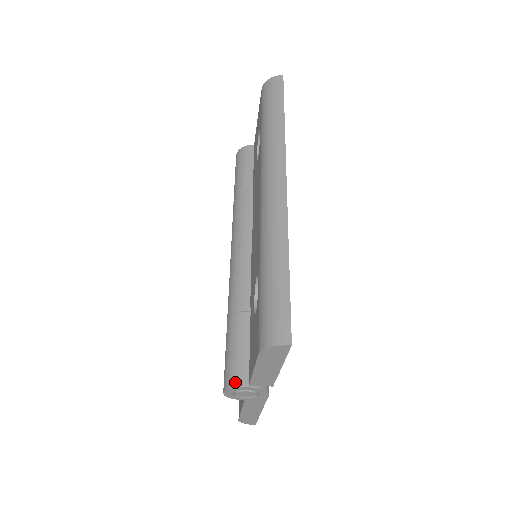
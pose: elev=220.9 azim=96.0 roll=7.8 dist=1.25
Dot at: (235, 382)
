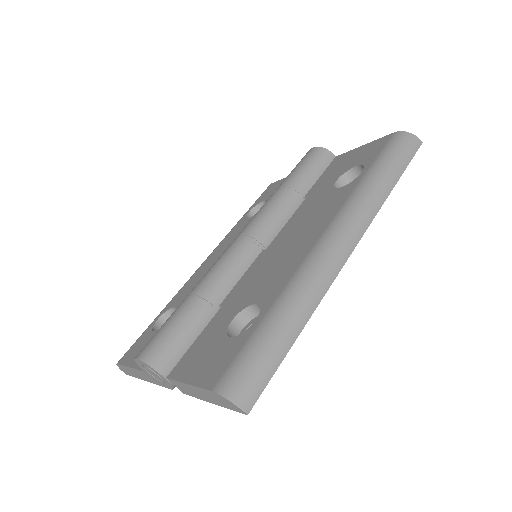
Dot at: (156, 363)
